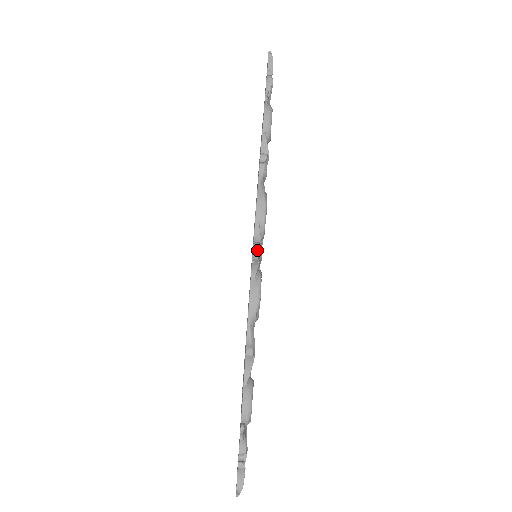
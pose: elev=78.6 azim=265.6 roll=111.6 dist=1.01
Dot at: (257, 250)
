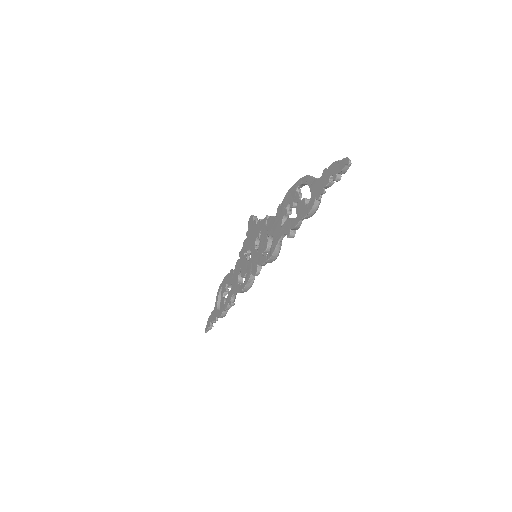
Dot at: occluded
